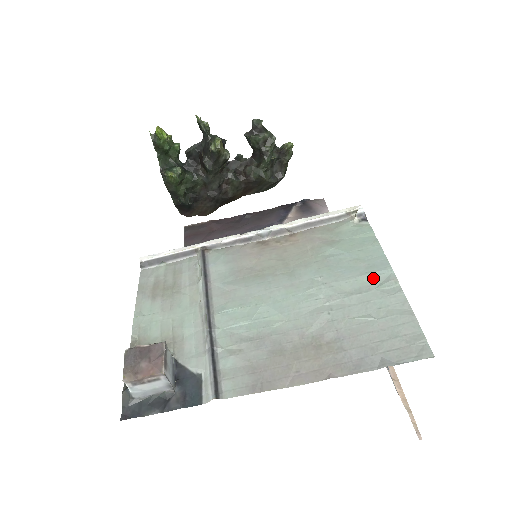
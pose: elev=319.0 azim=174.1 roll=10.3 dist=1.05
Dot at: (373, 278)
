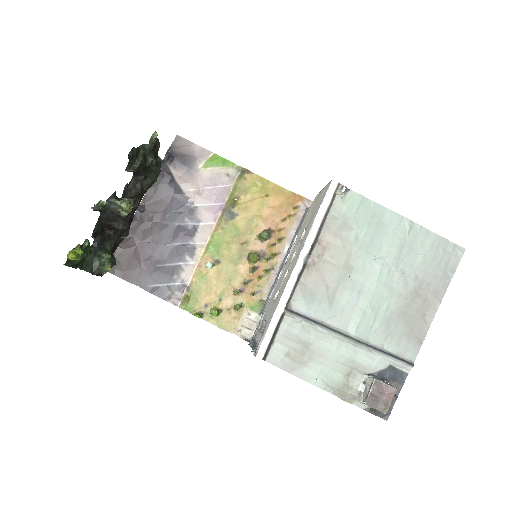
Dot at: (400, 231)
